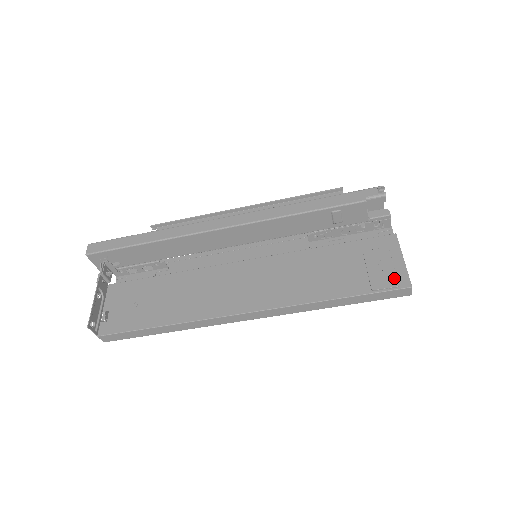
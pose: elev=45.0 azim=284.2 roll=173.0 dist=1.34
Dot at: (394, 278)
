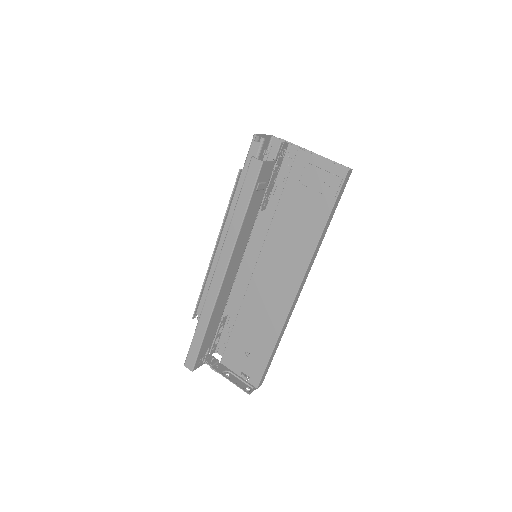
Dot at: (334, 178)
